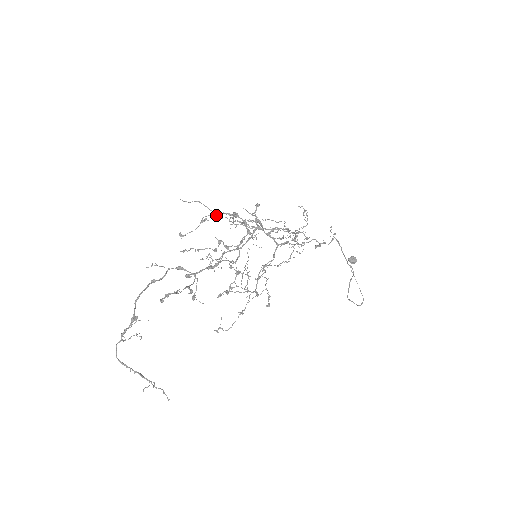
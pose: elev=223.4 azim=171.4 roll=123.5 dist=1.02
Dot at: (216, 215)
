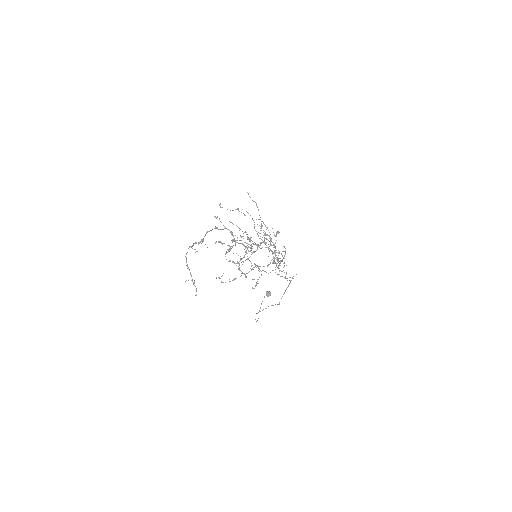
Dot at: (250, 215)
